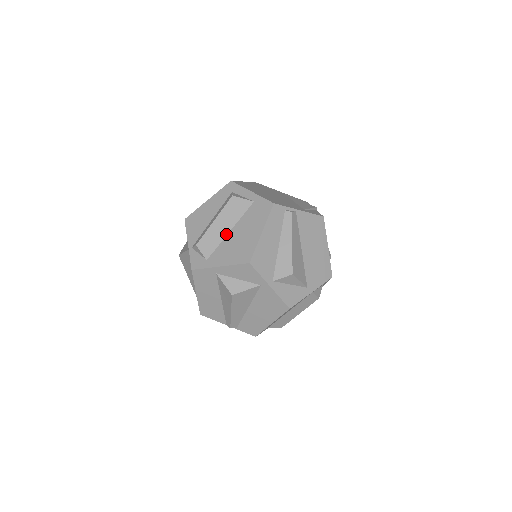
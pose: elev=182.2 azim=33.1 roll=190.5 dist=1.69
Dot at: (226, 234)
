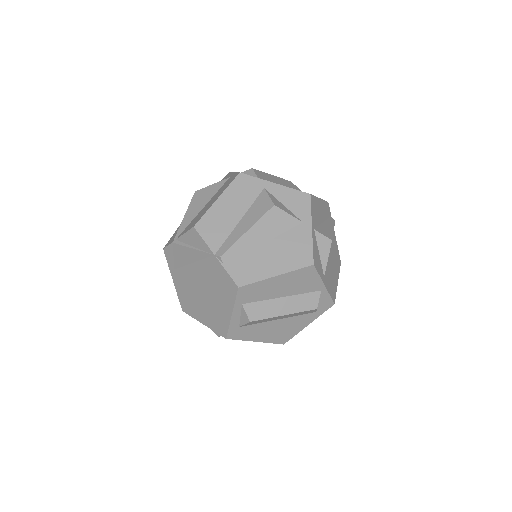
Dot at: occluded
